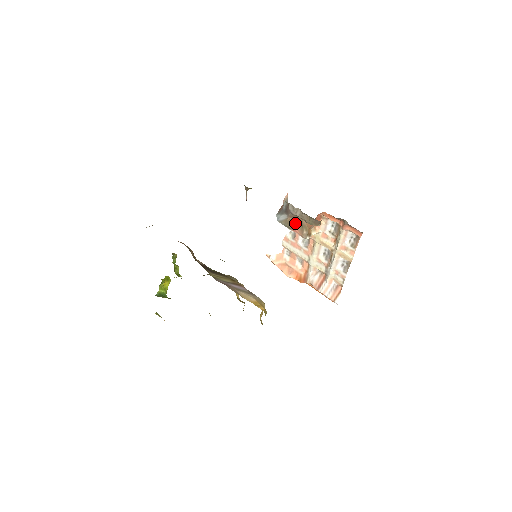
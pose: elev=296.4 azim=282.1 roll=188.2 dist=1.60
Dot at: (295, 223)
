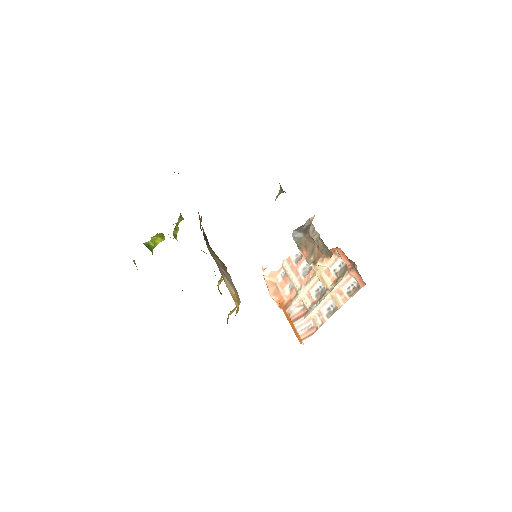
Dot at: (307, 245)
